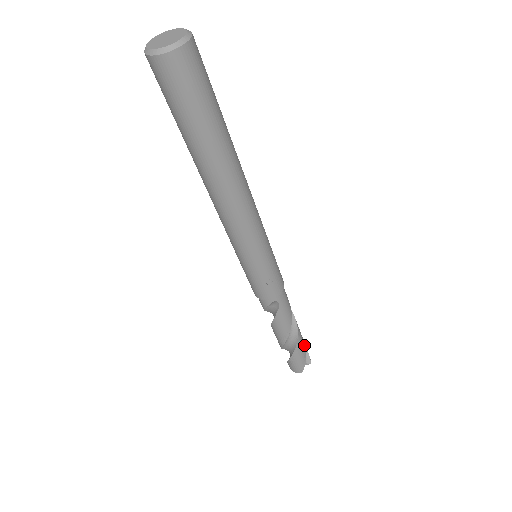
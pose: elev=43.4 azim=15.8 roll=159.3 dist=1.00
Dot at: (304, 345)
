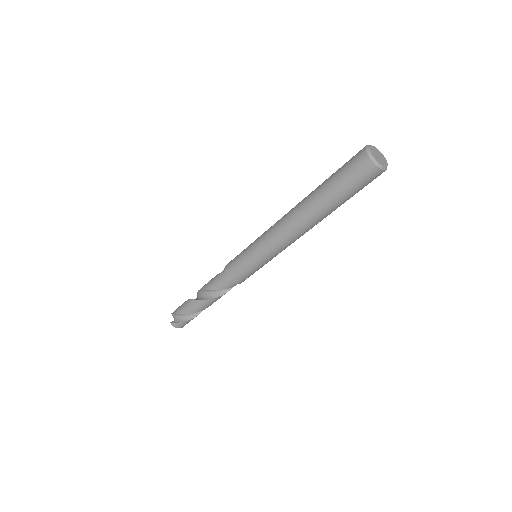
Dot at: occluded
